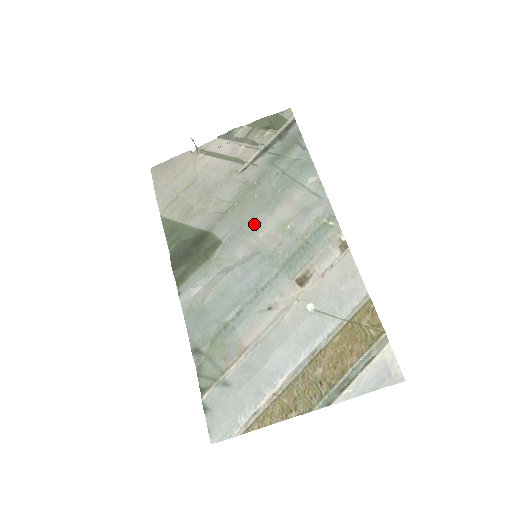
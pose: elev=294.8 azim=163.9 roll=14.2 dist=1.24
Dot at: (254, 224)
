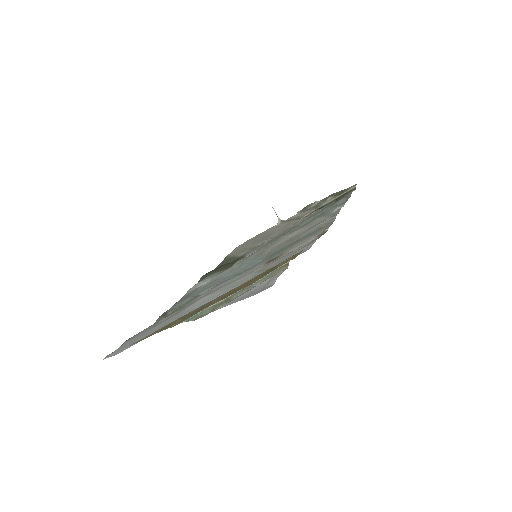
Dot at: (274, 242)
